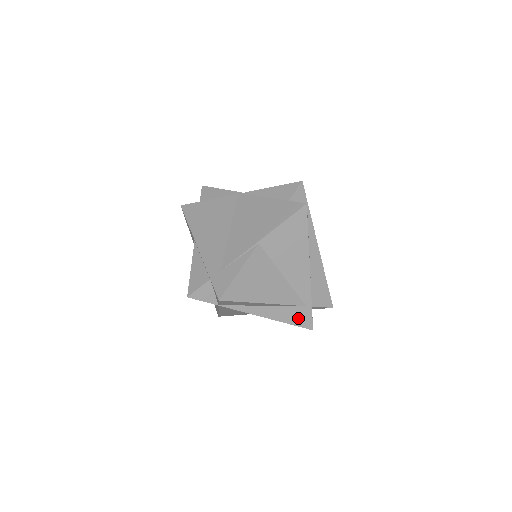
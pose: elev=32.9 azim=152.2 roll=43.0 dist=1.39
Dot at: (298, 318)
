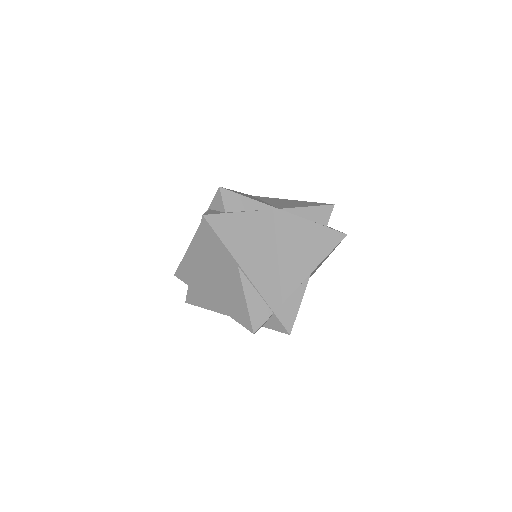
Dot at: occluded
